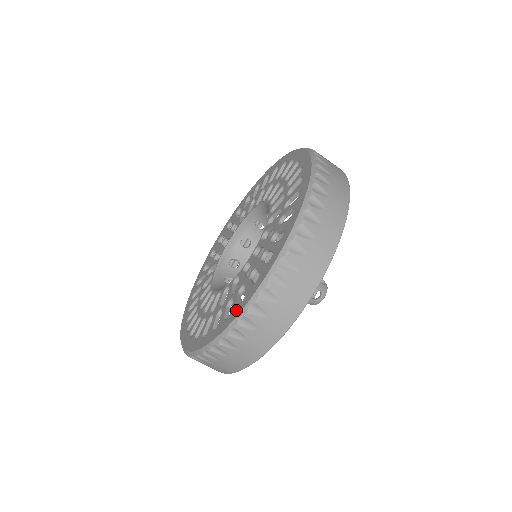
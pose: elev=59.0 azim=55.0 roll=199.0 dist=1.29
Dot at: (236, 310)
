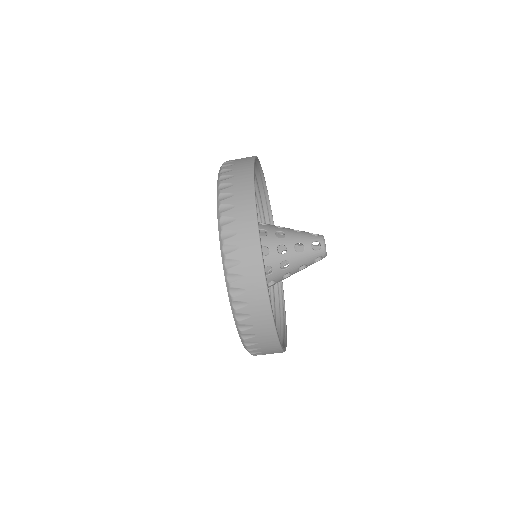
Dot at: occluded
